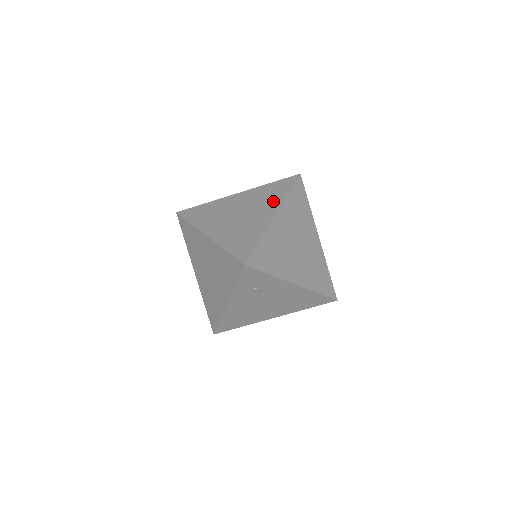
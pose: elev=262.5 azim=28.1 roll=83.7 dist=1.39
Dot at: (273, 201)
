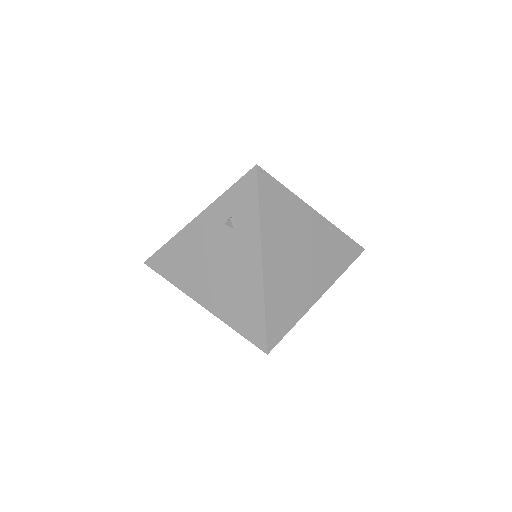
Dot at: occluded
